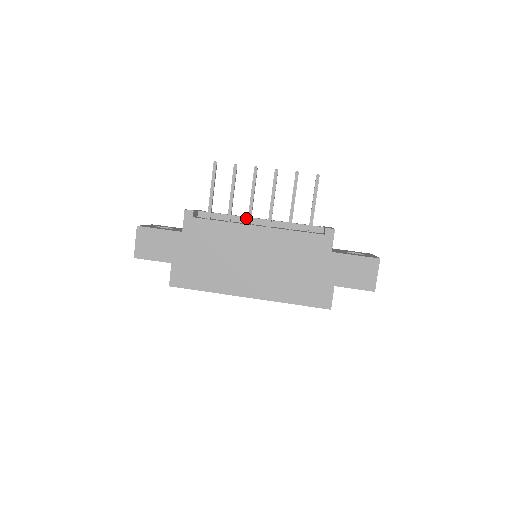
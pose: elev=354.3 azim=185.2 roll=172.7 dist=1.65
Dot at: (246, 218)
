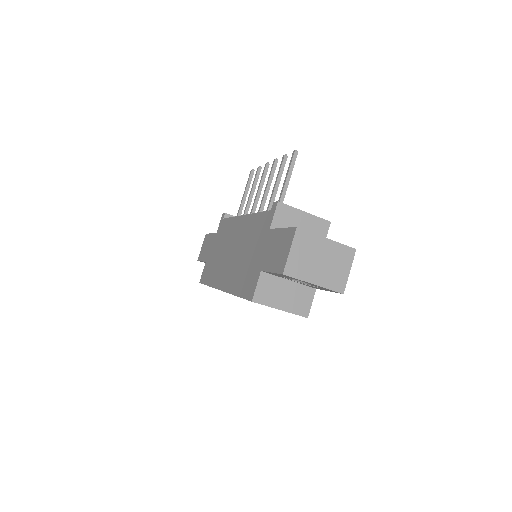
Dot at: occluded
